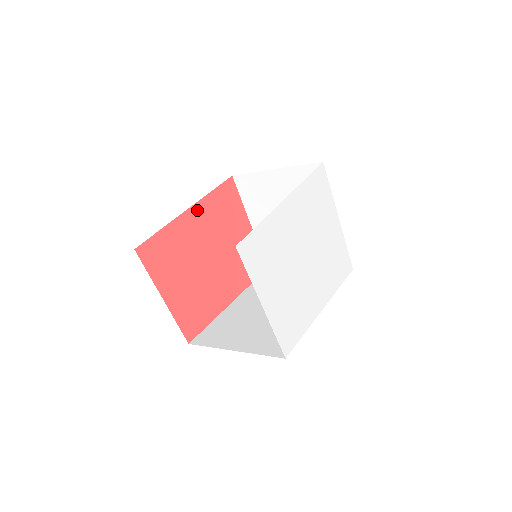
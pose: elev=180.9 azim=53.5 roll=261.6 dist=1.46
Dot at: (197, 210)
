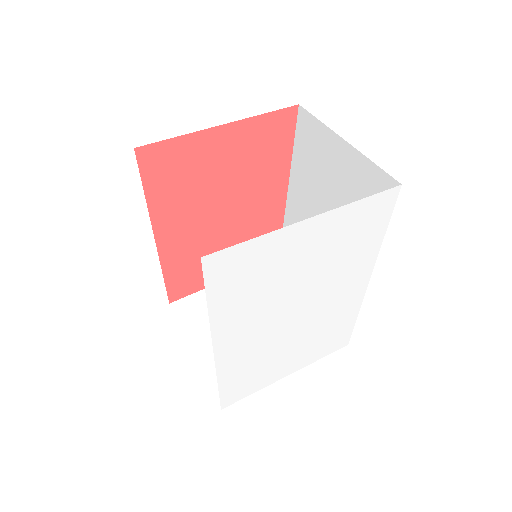
Dot at: (161, 227)
